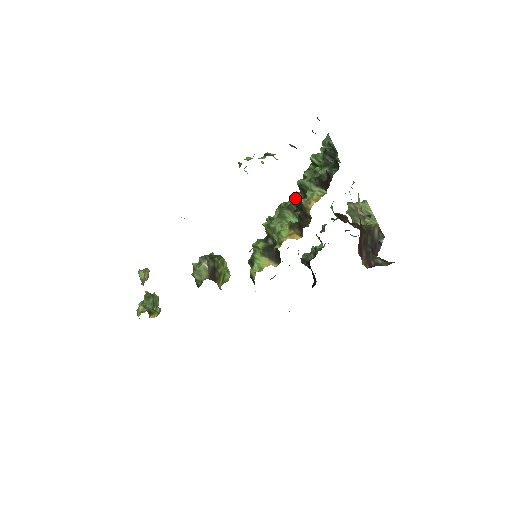
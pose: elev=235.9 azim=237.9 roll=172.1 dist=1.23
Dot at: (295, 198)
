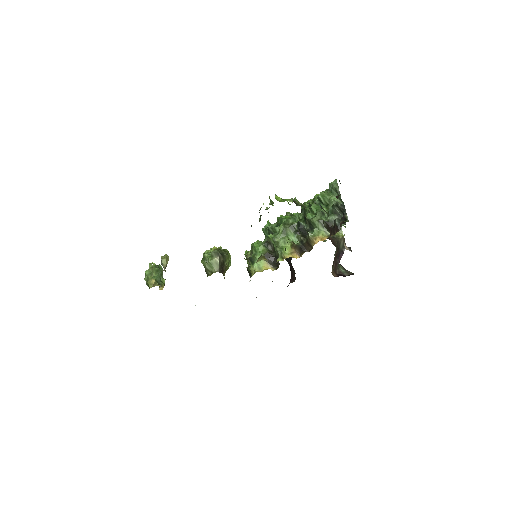
Dot at: (299, 222)
